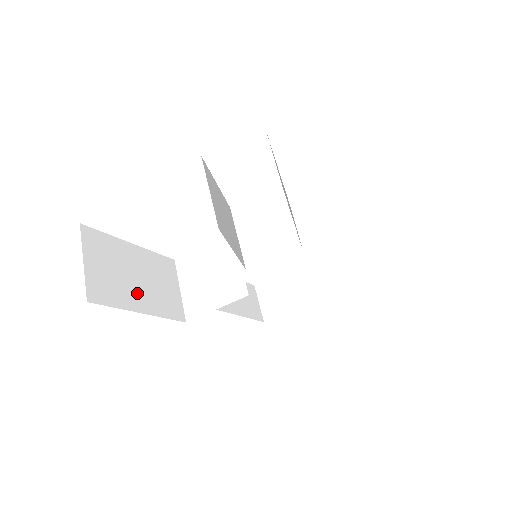
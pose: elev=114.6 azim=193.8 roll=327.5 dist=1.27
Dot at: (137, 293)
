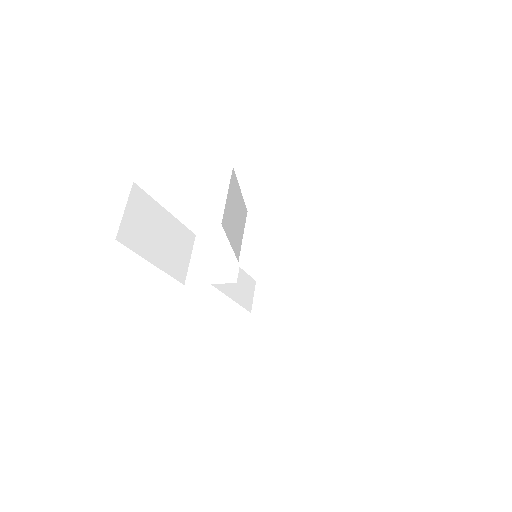
Dot at: (155, 248)
